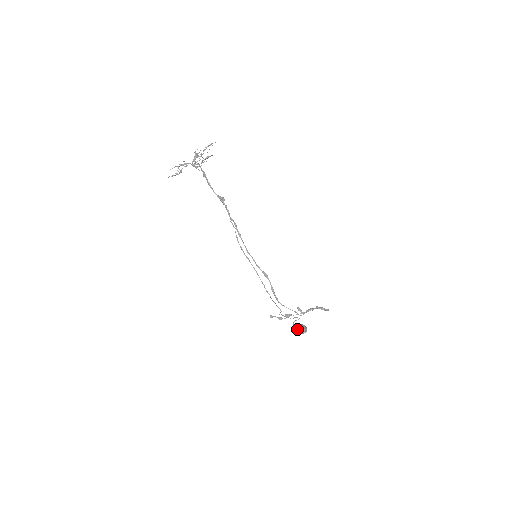
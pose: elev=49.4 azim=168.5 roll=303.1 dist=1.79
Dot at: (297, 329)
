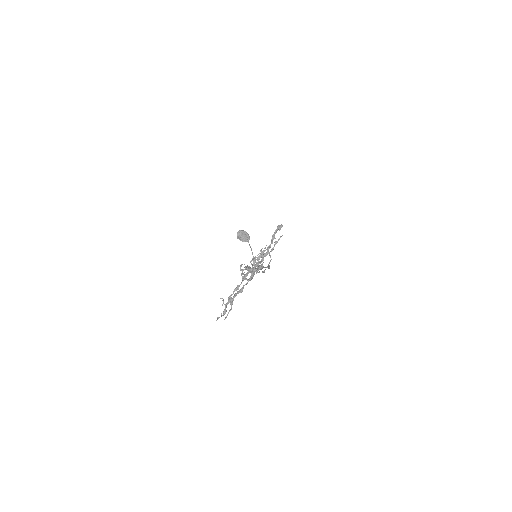
Dot at: (241, 240)
